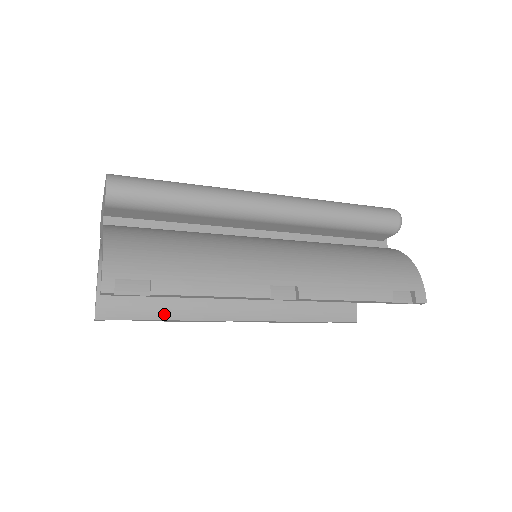
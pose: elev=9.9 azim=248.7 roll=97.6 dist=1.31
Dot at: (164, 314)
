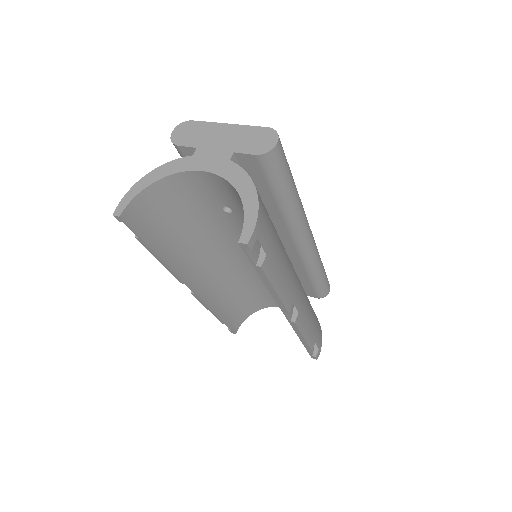
Dot at: (160, 249)
